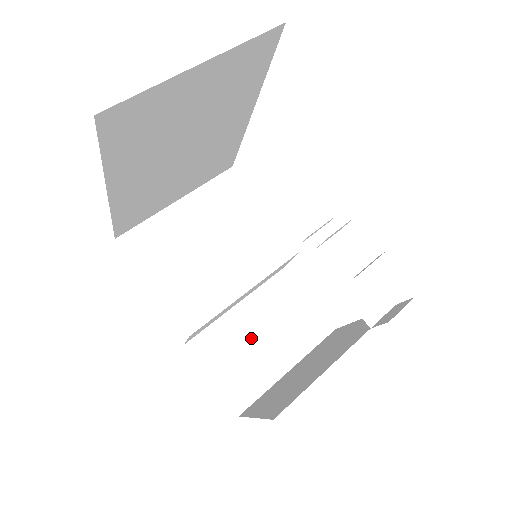
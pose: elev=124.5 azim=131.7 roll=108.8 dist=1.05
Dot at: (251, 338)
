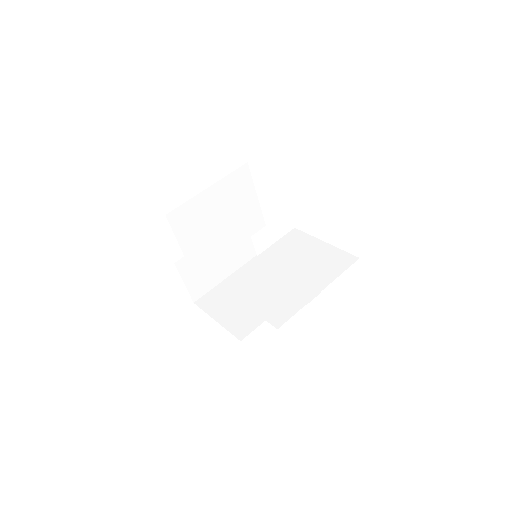
Dot at: occluded
